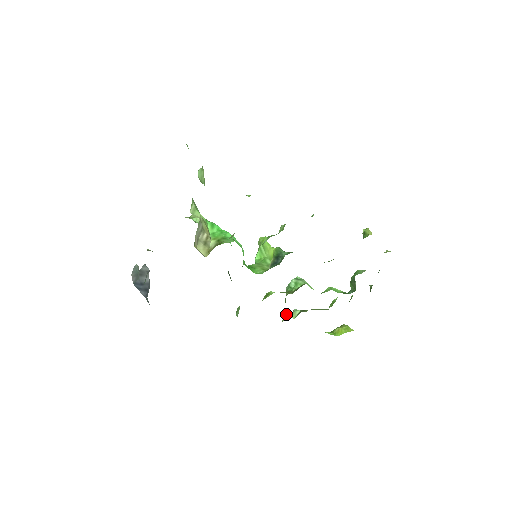
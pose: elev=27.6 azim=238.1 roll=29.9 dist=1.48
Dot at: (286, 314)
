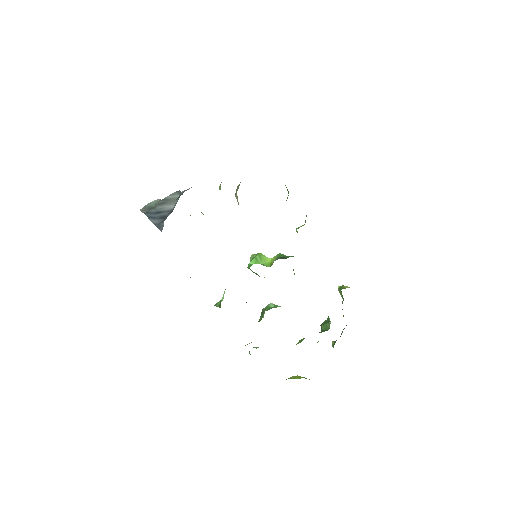
Dot at: occluded
